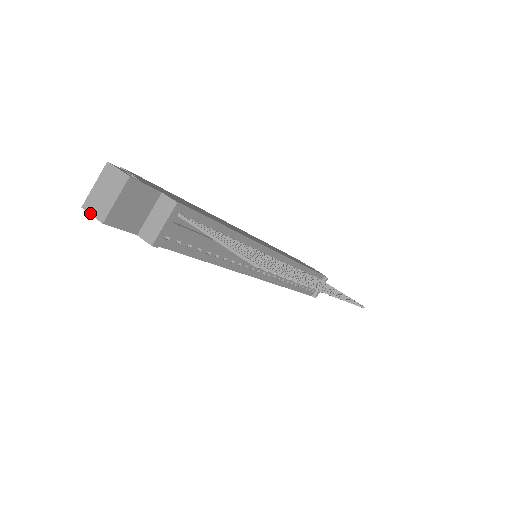
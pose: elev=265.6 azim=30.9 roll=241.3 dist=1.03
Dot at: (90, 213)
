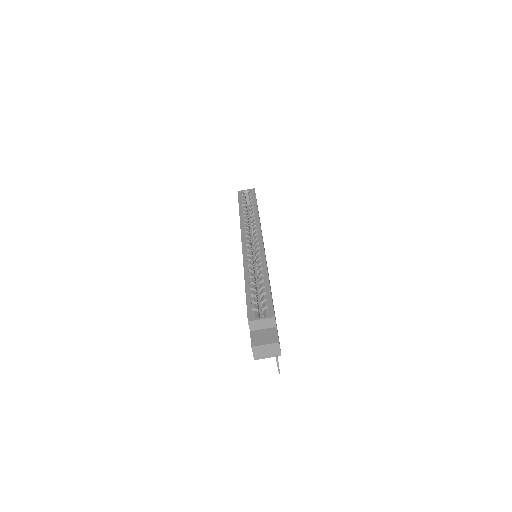
Dot at: (253, 352)
